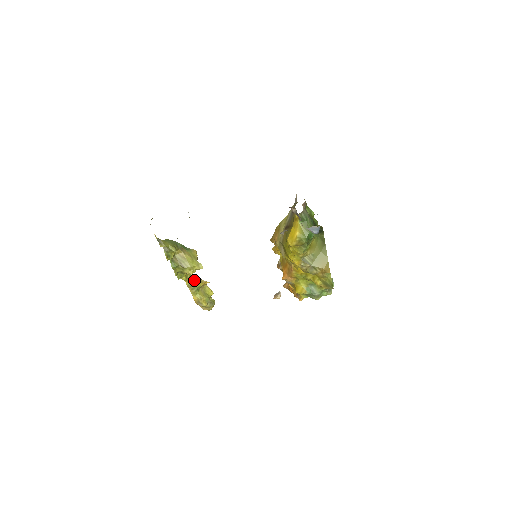
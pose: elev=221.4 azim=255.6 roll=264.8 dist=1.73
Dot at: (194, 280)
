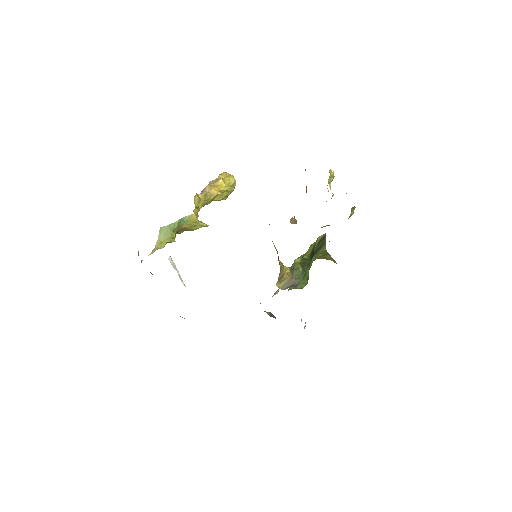
Dot at: (205, 202)
